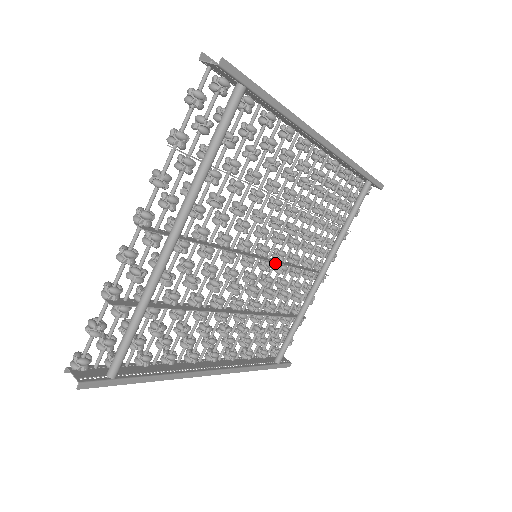
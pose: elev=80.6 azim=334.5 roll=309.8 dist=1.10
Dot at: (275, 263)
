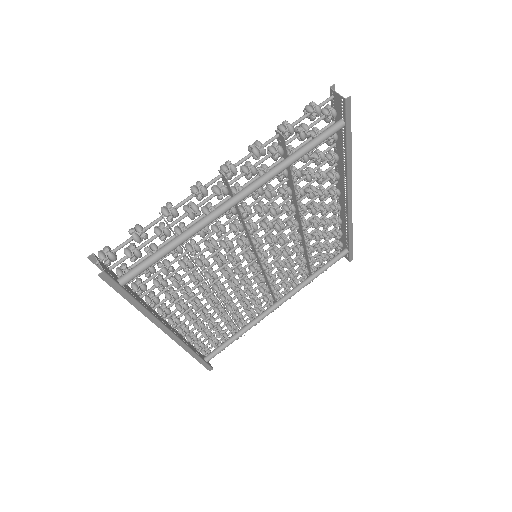
Dot at: (260, 271)
